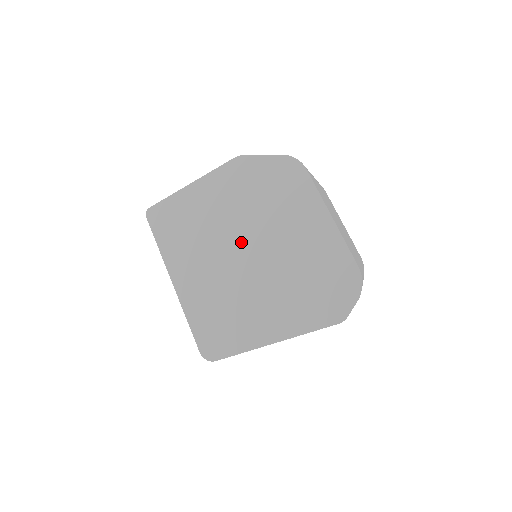
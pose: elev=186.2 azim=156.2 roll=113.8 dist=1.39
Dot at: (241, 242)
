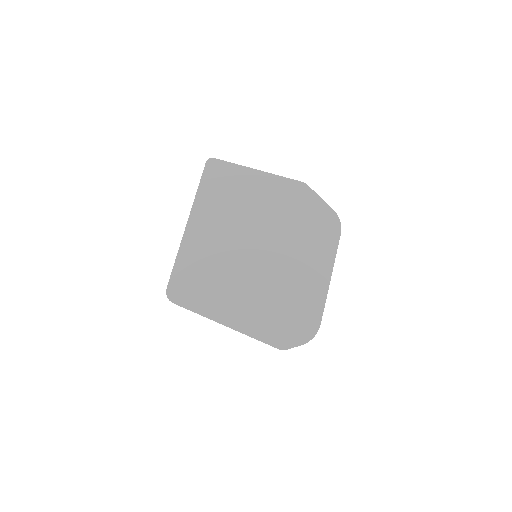
Dot at: (259, 240)
